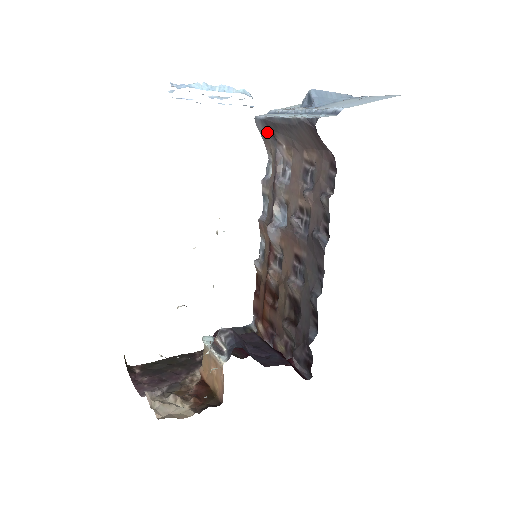
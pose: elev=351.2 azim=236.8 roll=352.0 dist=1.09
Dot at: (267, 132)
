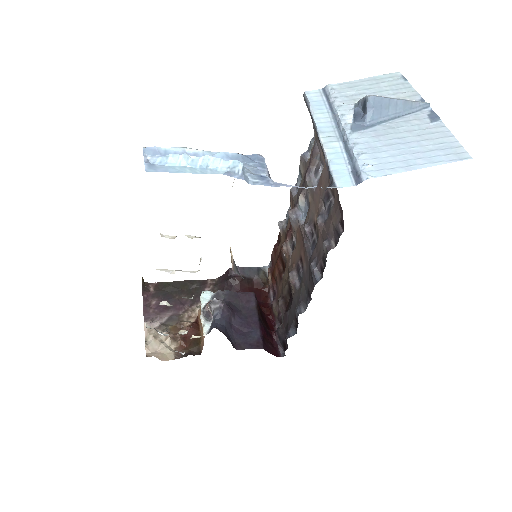
Dot at: occluded
